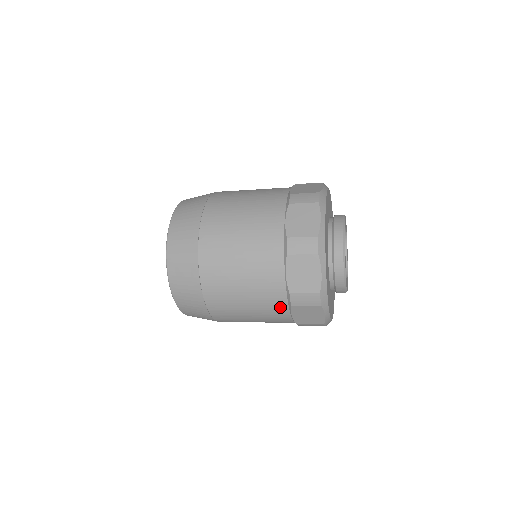
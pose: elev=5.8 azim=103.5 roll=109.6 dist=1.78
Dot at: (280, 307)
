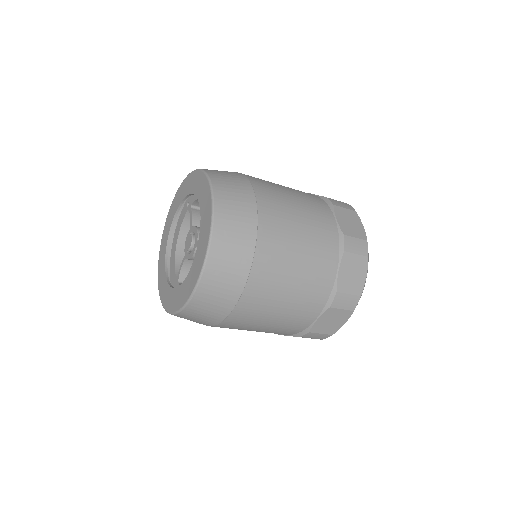
Dot at: (331, 255)
